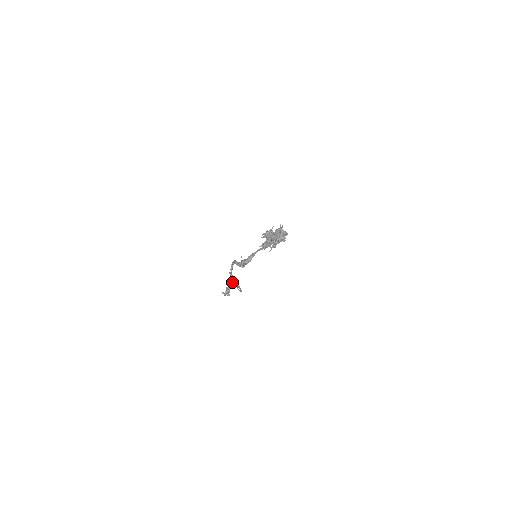
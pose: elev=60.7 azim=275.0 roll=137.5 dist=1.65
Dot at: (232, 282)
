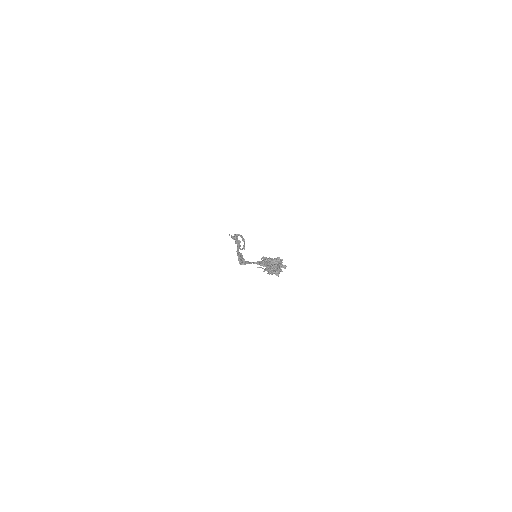
Dot at: occluded
